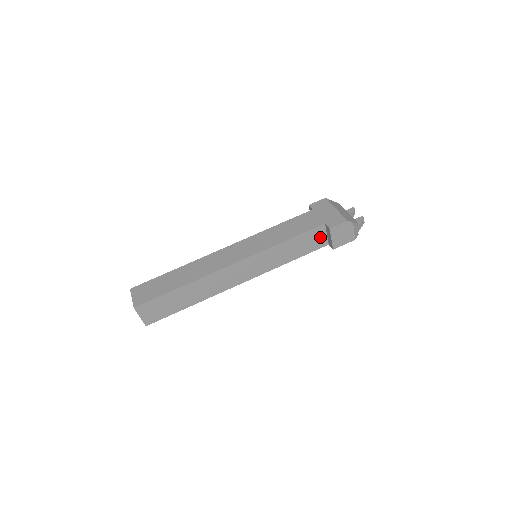
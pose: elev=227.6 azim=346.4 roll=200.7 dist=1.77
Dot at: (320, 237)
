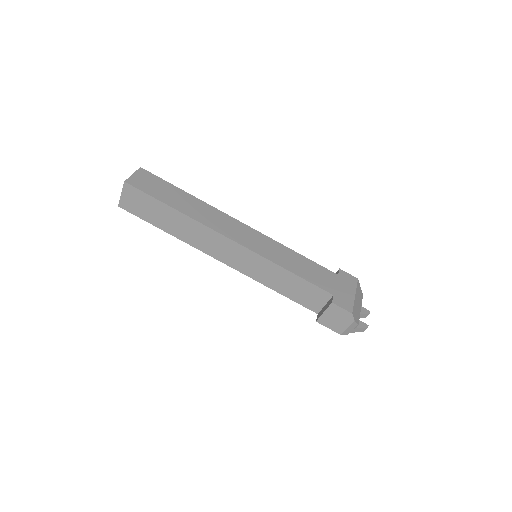
Dot at: (318, 300)
